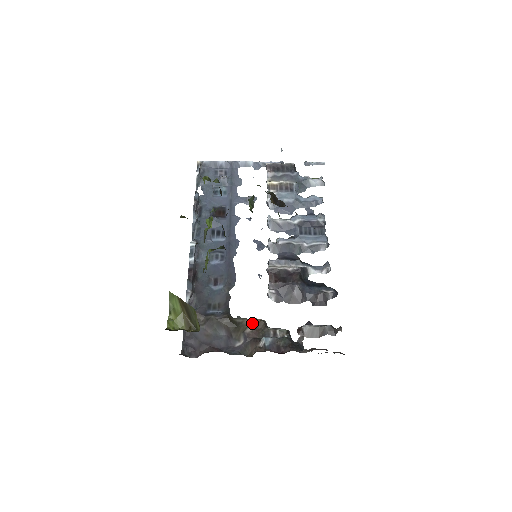
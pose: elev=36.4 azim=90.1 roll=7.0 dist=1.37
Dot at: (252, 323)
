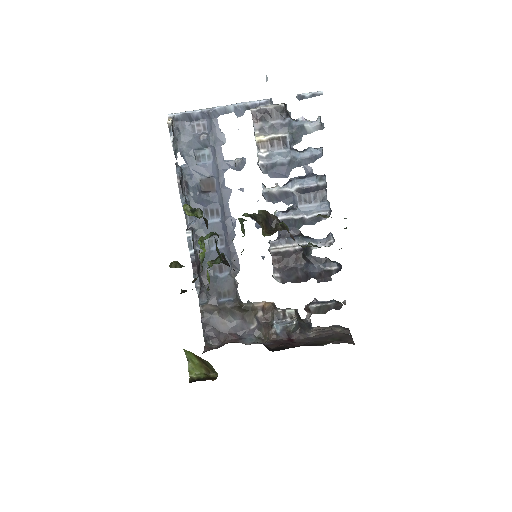
Dot at: (262, 307)
